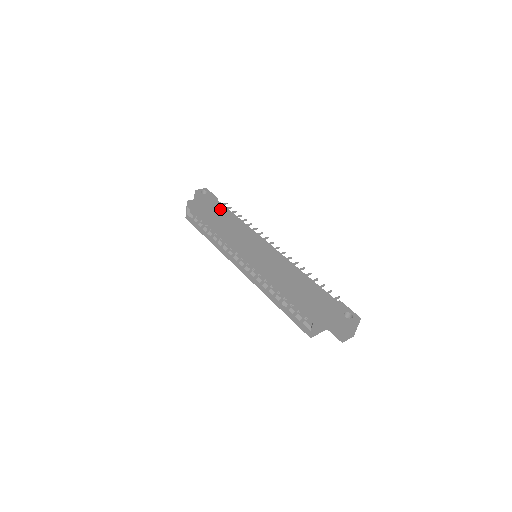
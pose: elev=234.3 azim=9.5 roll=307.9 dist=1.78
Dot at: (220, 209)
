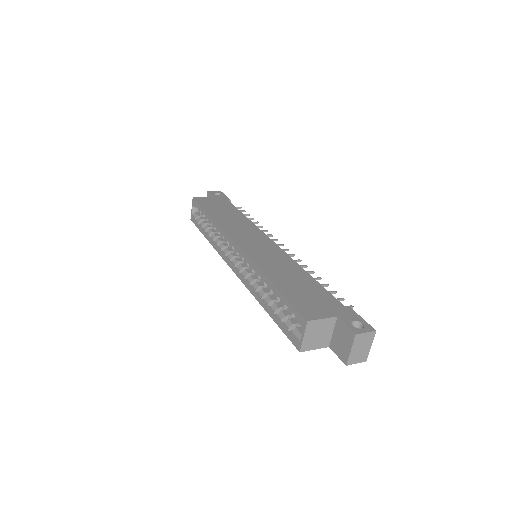
Dot at: (228, 208)
